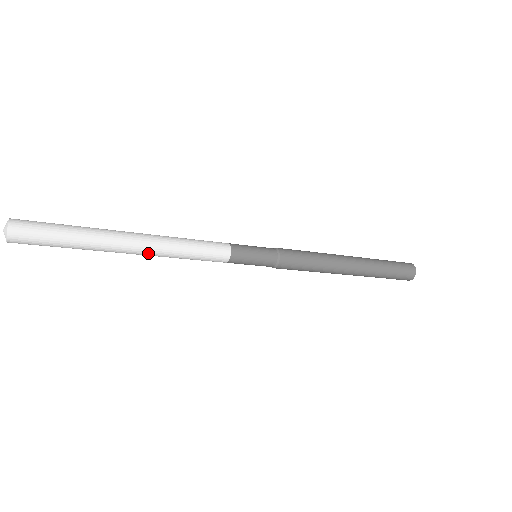
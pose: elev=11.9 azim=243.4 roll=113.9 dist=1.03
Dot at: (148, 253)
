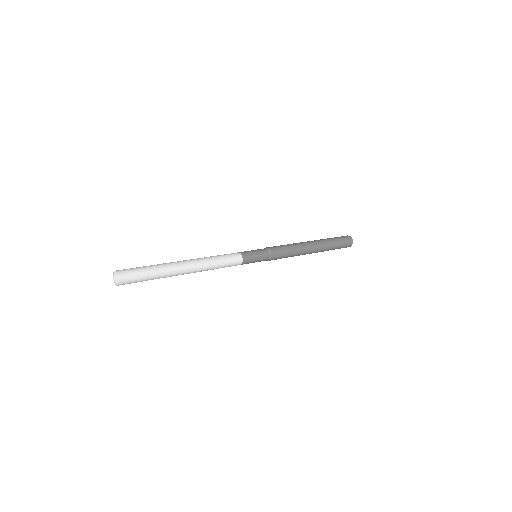
Dot at: (194, 272)
